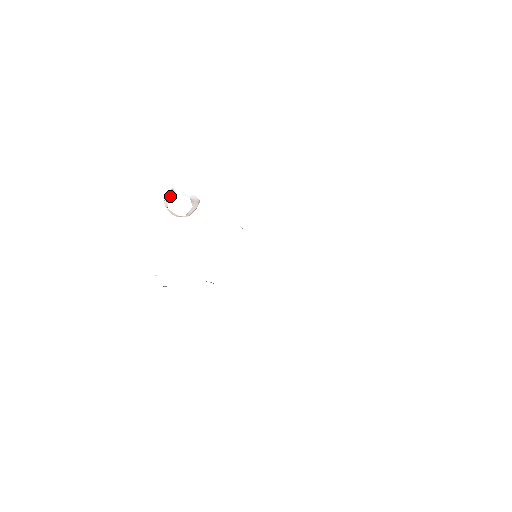
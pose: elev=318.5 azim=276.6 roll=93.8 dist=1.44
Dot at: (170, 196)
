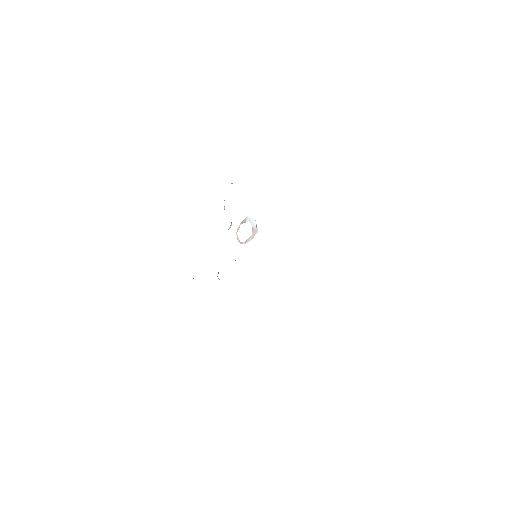
Dot at: (242, 223)
